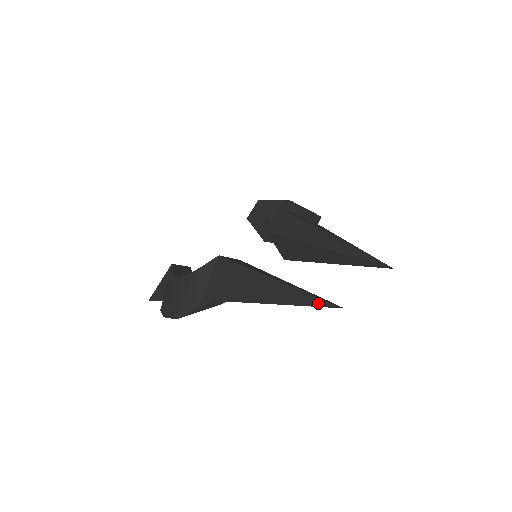
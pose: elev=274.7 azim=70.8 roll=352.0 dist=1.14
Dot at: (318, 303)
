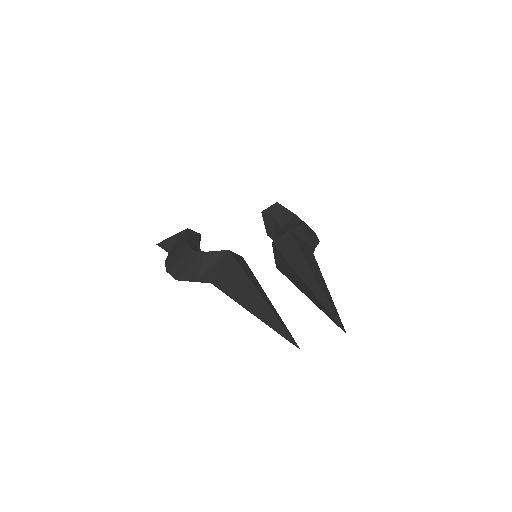
Dot at: (285, 335)
